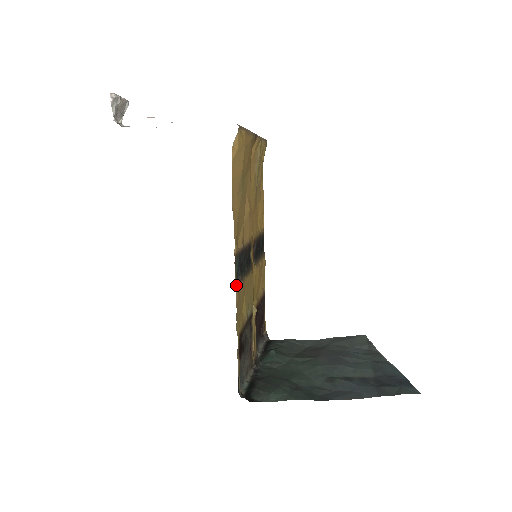
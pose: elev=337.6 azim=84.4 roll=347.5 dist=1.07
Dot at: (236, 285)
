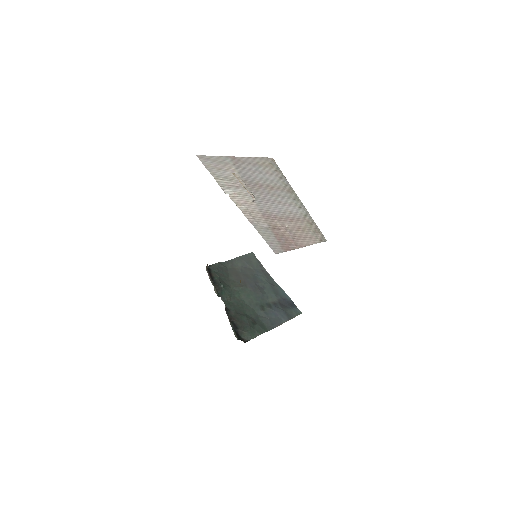
Dot at: occluded
